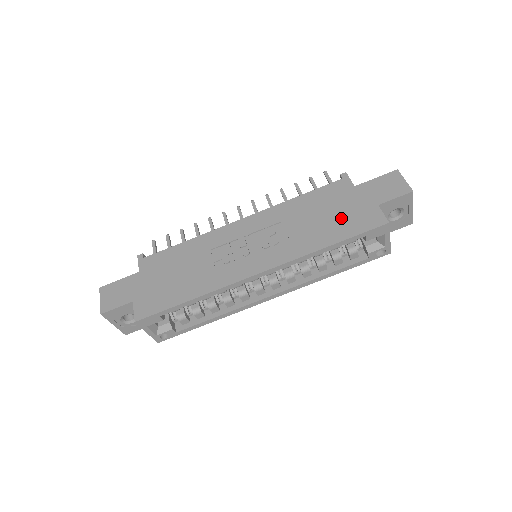
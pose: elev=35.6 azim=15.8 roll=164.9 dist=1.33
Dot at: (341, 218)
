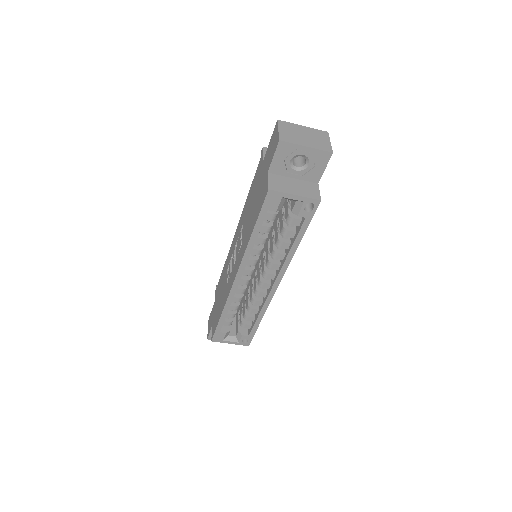
Dot at: (256, 201)
